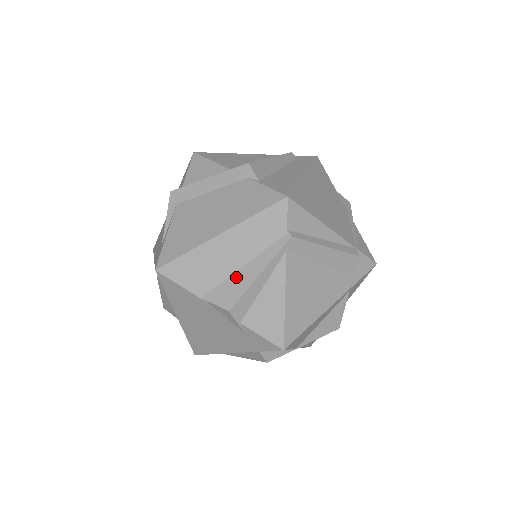
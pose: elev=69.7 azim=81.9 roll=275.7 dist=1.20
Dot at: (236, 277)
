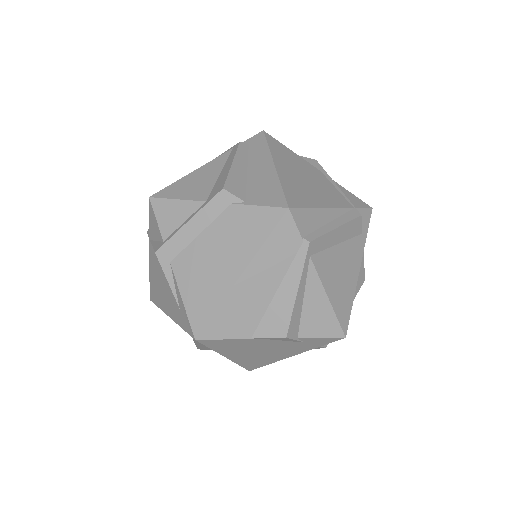
Dot at: (275, 304)
